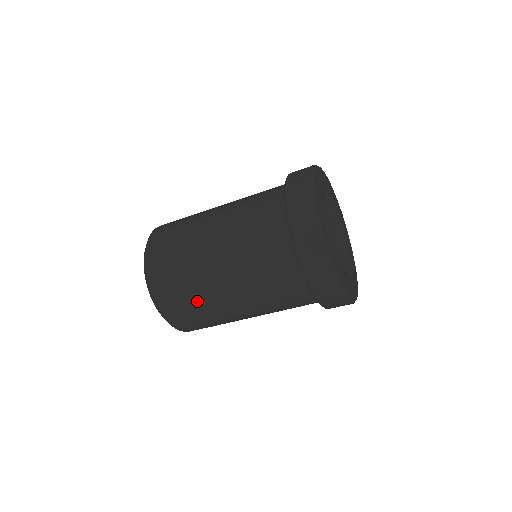
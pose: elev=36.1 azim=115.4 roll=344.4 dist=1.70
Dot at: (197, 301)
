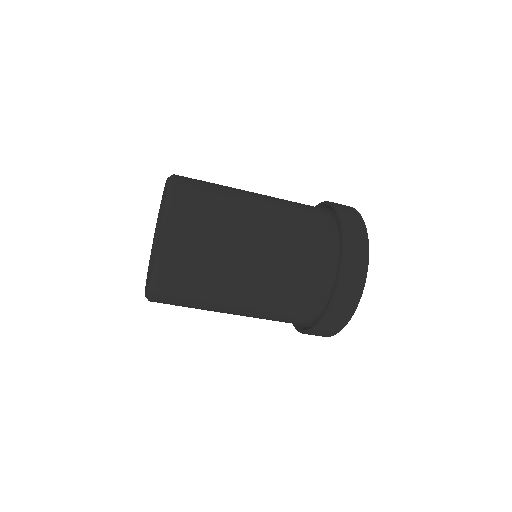
Dot at: (222, 220)
